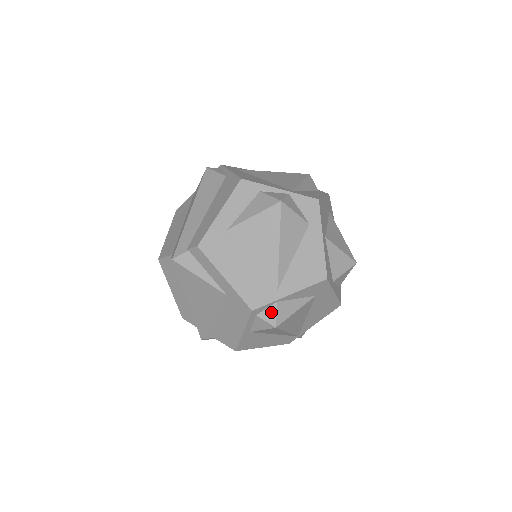
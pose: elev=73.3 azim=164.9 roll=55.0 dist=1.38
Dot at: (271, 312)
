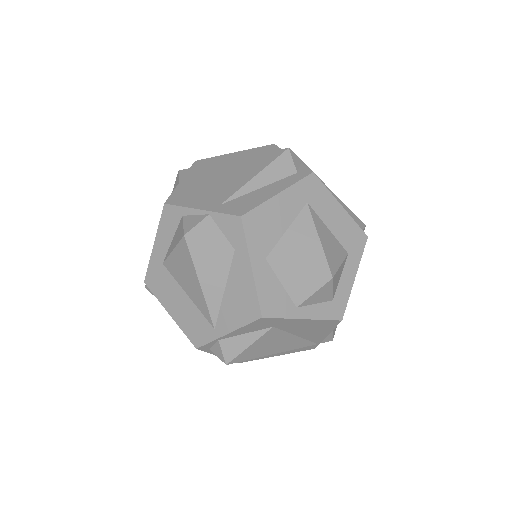
Dot at: (218, 349)
